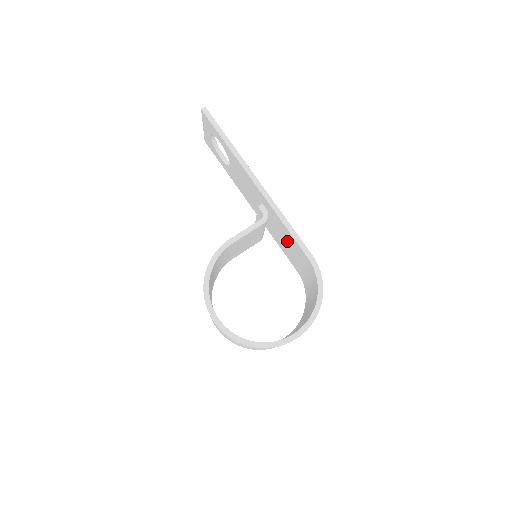
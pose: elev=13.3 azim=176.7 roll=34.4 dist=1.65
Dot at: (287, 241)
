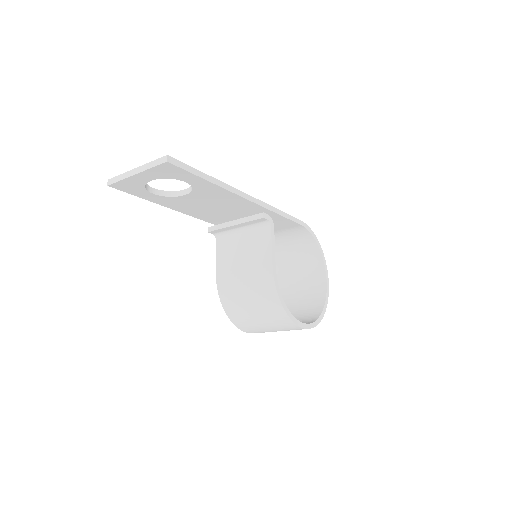
Dot at: occluded
